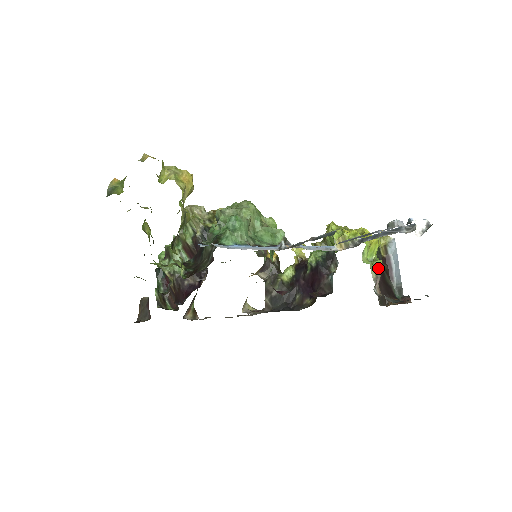
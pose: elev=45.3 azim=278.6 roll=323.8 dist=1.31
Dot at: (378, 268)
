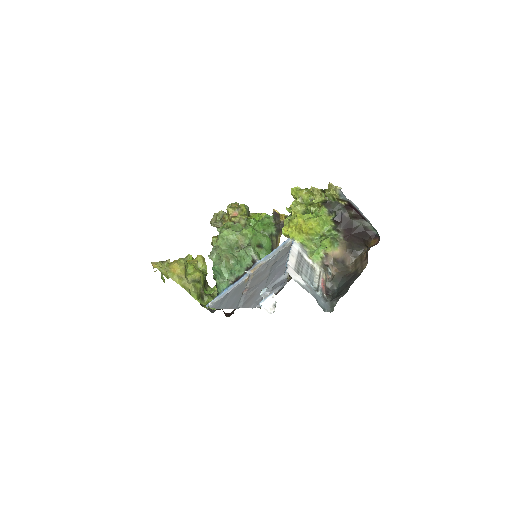
Dot at: (324, 249)
